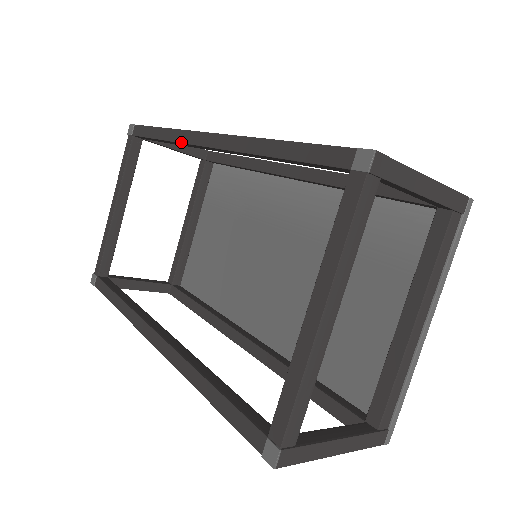
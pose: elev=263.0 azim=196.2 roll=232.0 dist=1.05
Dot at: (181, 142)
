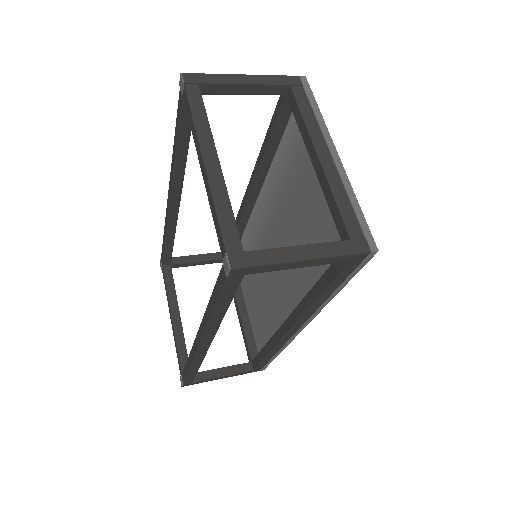
Dot at: (167, 222)
